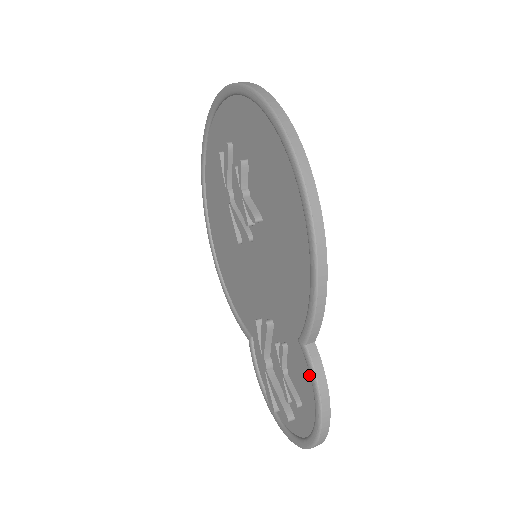
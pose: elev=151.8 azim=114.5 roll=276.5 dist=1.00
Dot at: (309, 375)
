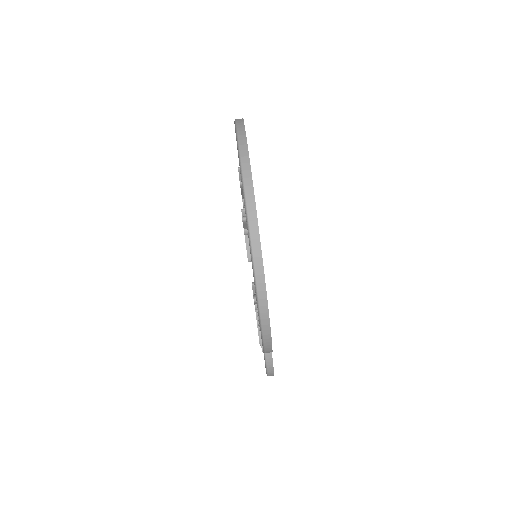
Dot at: occluded
